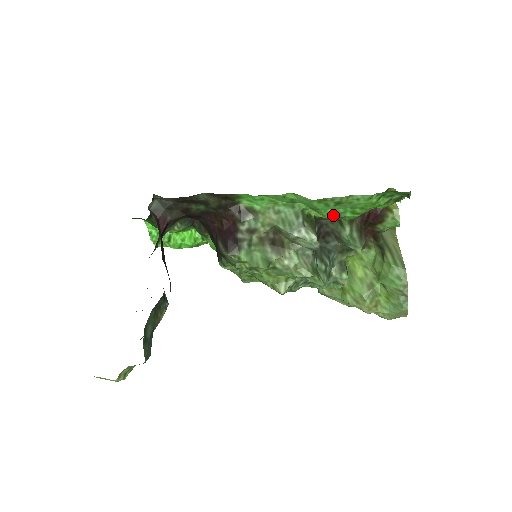
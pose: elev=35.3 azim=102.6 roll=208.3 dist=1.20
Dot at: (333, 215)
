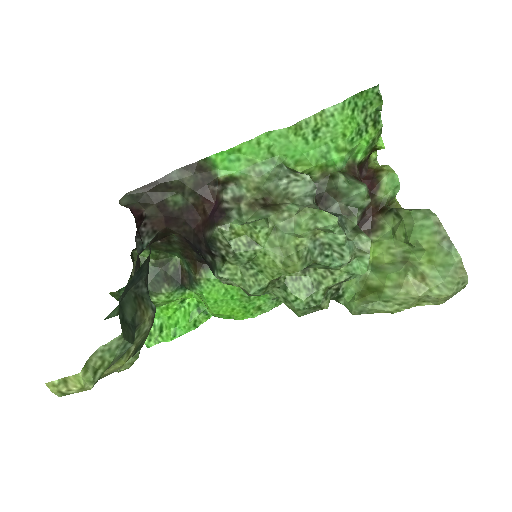
Dot at: (318, 159)
